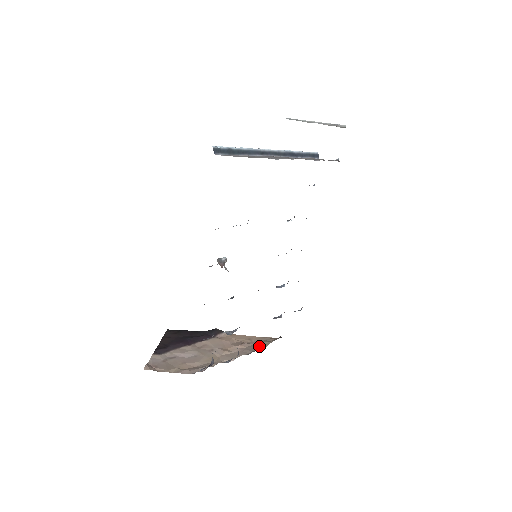
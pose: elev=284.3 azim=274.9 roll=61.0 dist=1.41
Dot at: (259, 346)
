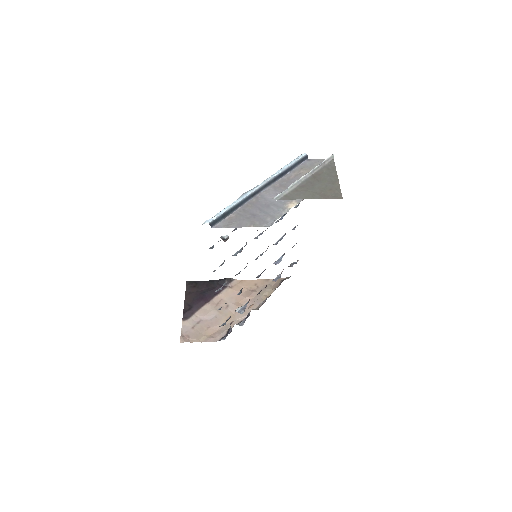
Dot at: (264, 295)
